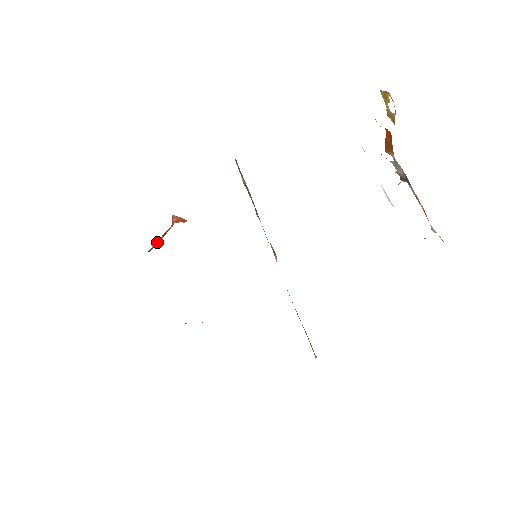
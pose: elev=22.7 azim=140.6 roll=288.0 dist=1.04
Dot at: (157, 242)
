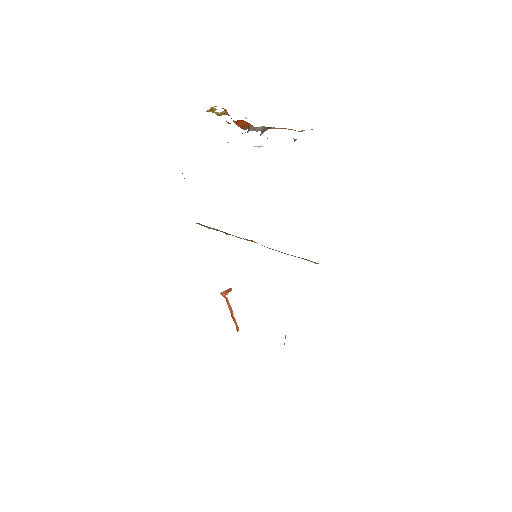
Dot at: (234, 319)
